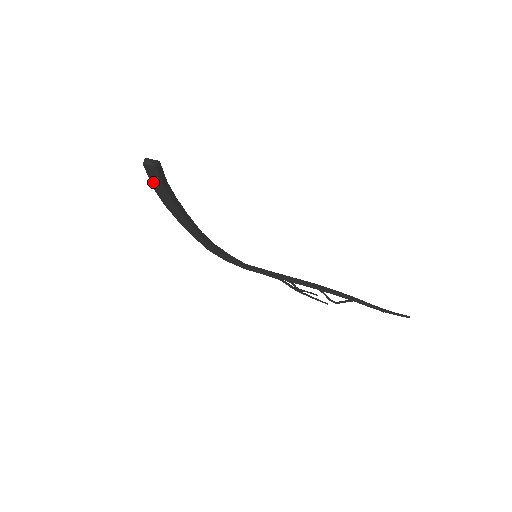
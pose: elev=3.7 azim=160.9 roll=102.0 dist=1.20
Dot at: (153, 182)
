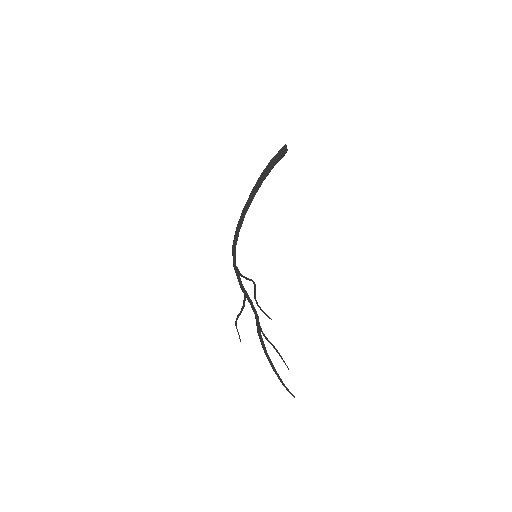
Dot at: (275, 157)
